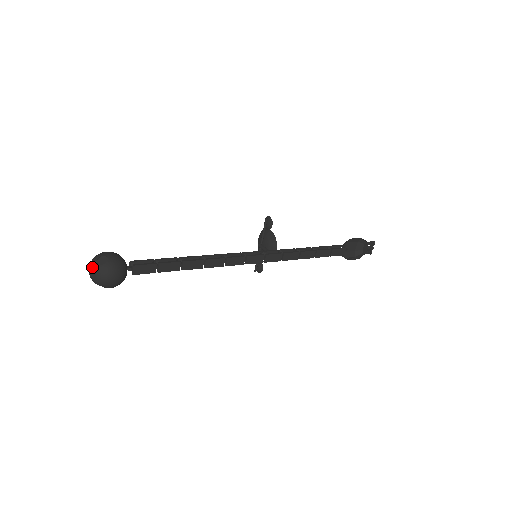
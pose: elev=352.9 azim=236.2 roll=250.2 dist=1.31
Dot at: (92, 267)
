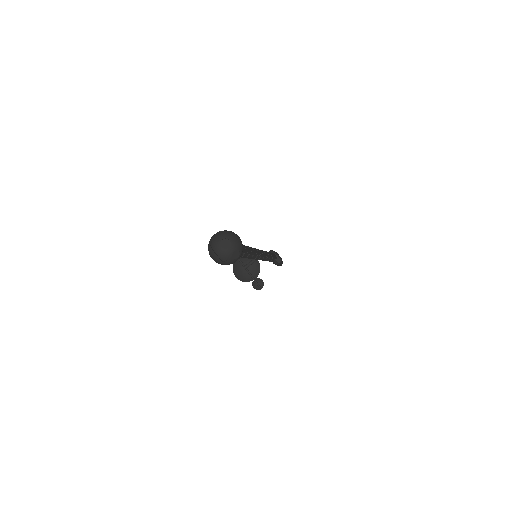
Dot at: (220, 239)
